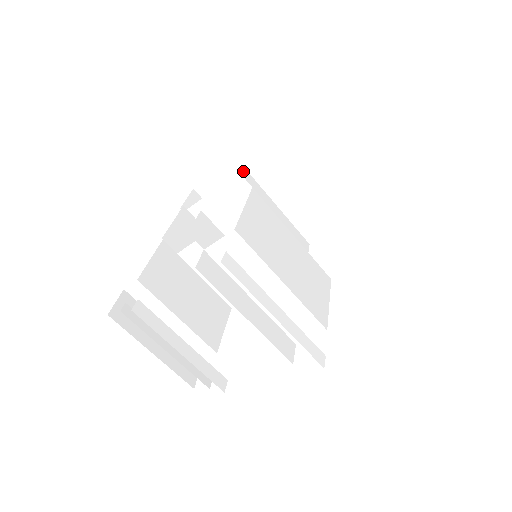
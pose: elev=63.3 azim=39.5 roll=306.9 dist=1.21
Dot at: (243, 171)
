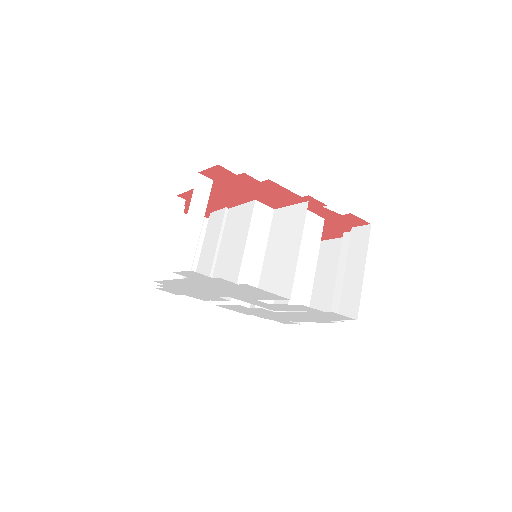
Dot at: occluded
